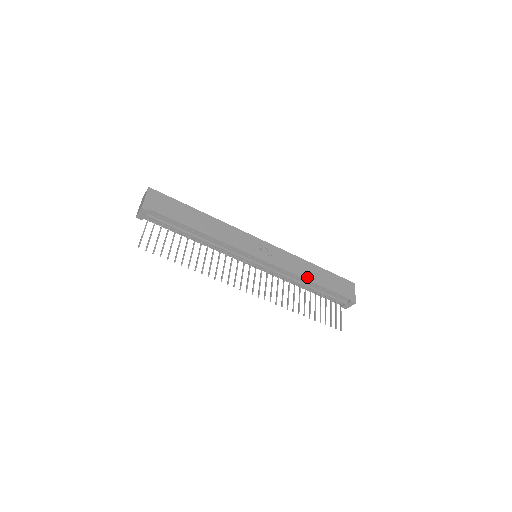
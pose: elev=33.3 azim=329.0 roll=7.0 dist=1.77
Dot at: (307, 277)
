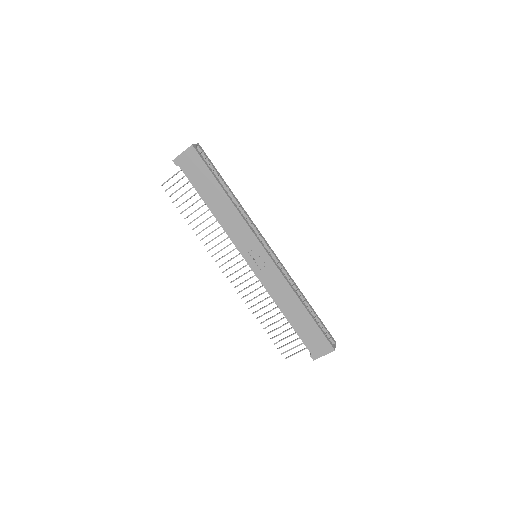
Dot at: (282, 308)
